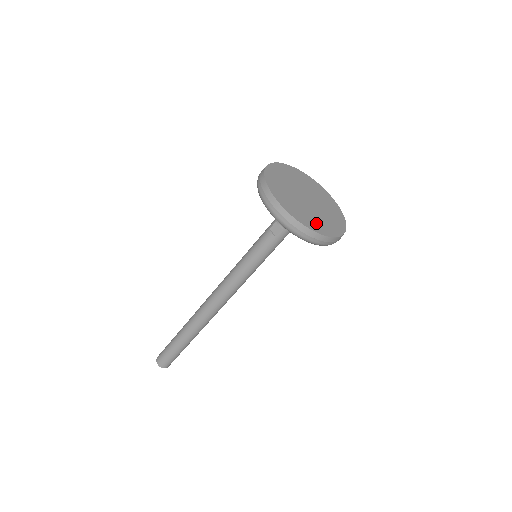
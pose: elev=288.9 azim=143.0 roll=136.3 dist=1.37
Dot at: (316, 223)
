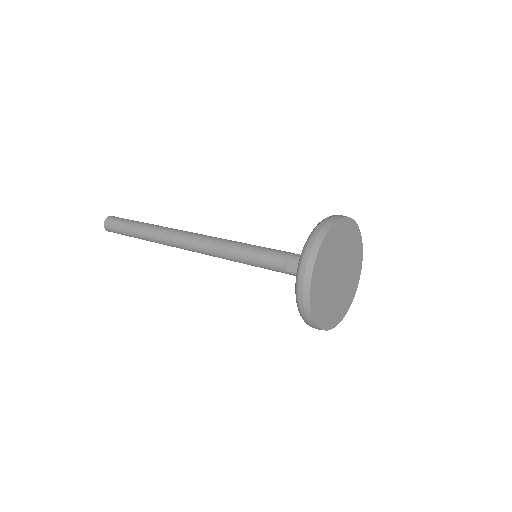
Dot at: (326, 312)
